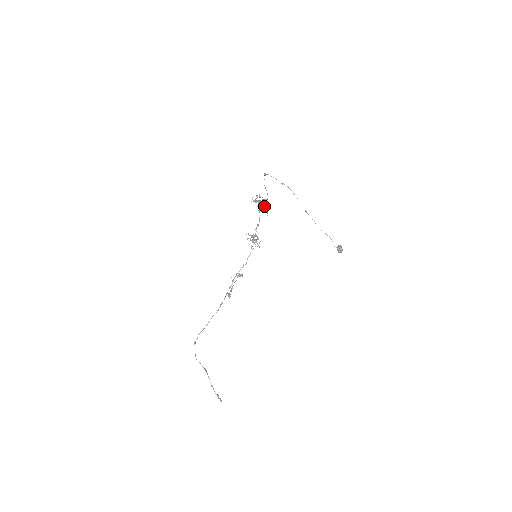
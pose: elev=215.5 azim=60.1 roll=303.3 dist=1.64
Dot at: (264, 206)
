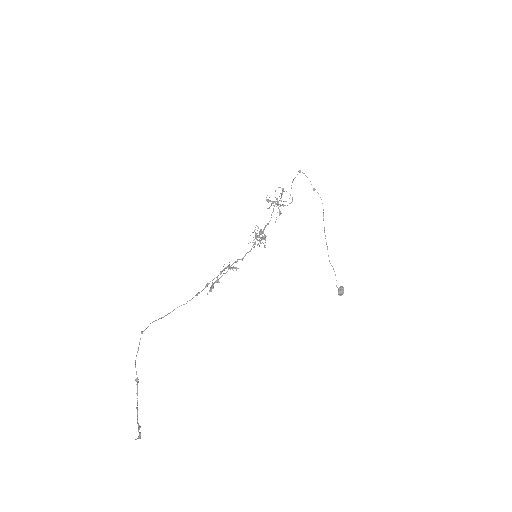
Dot at: occluded
